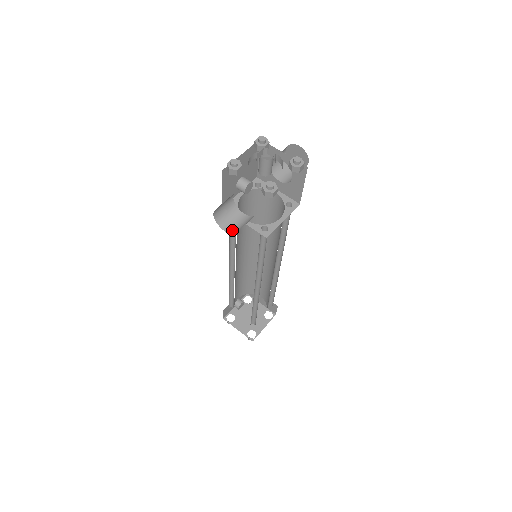
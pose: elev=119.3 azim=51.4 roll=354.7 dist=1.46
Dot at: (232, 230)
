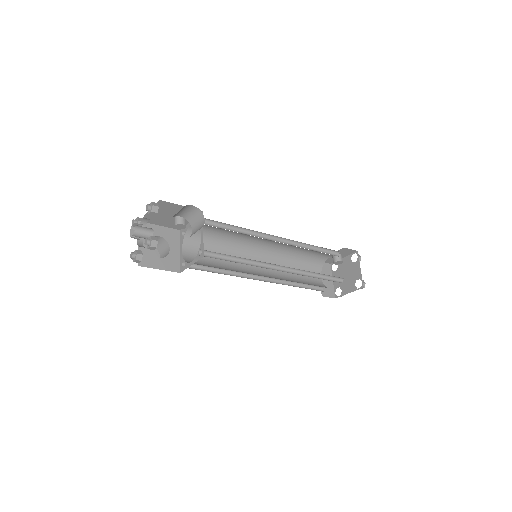
Dot at: occluded
